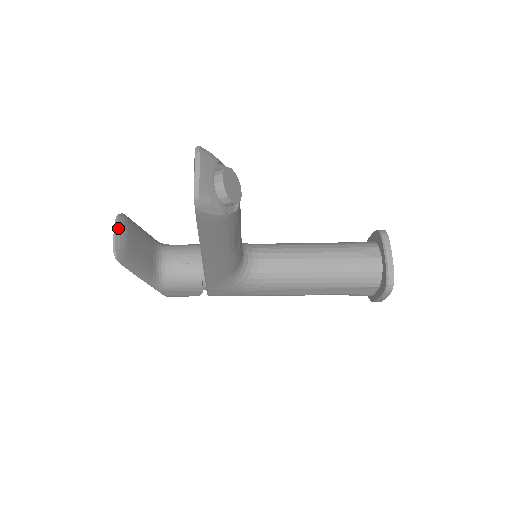
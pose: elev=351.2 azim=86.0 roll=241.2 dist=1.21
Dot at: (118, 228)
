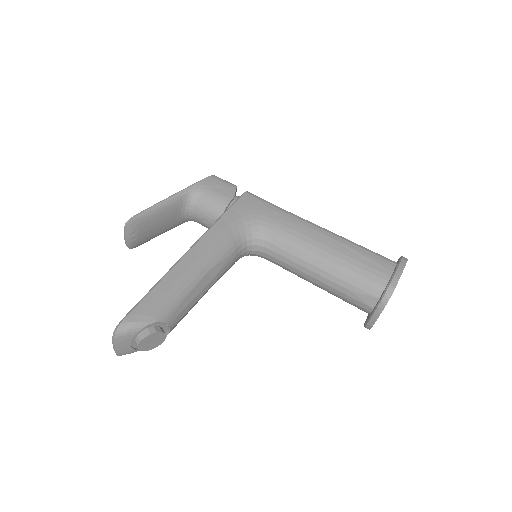
Dot at: (127, 235)
